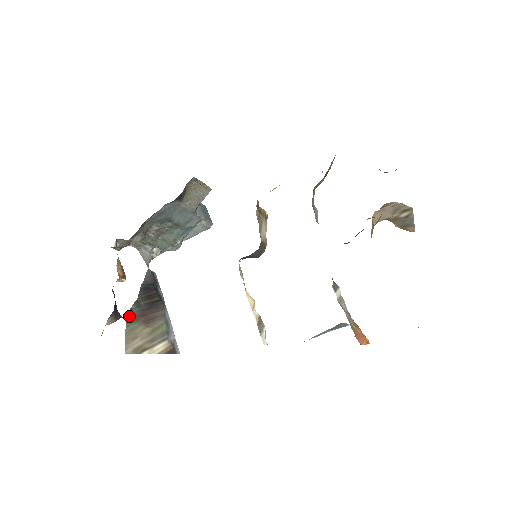
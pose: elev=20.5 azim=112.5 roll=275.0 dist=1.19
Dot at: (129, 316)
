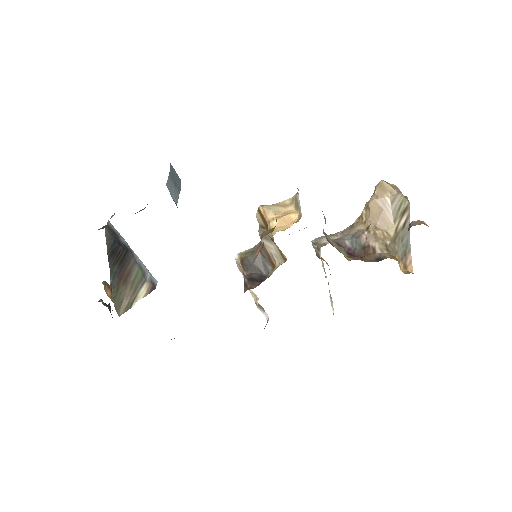
Dot at: (112, 292)
